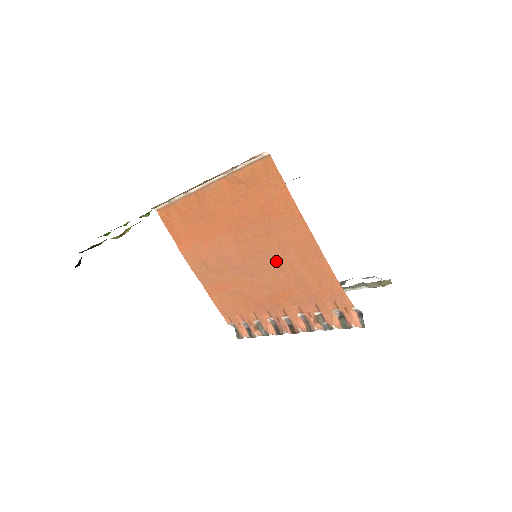
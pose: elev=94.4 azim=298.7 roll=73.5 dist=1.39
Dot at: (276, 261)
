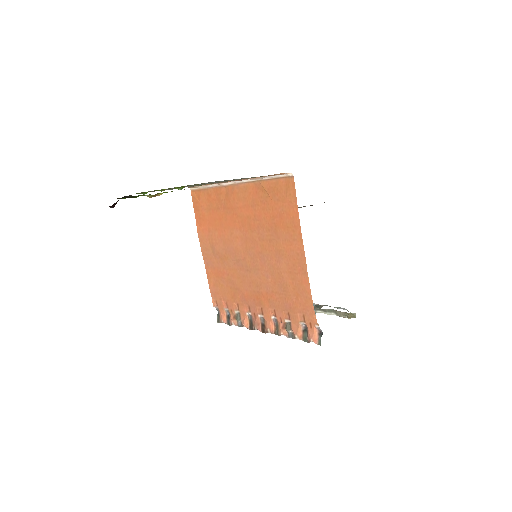
Dot at: (270, 265)
